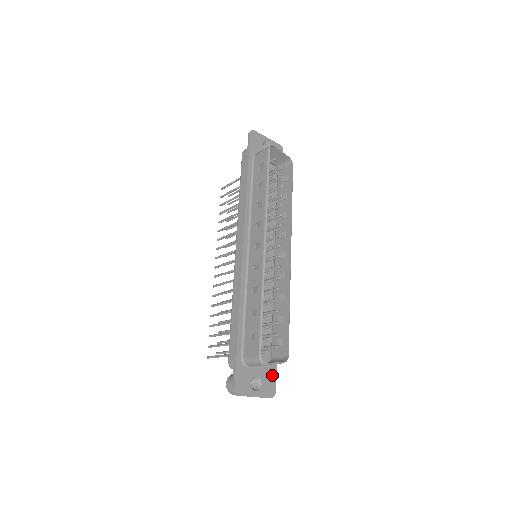
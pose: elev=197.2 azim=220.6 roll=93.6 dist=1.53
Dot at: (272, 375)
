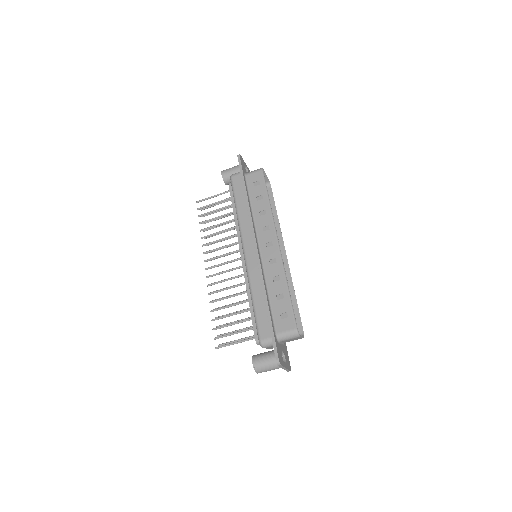
Dot at: (287, 352)
